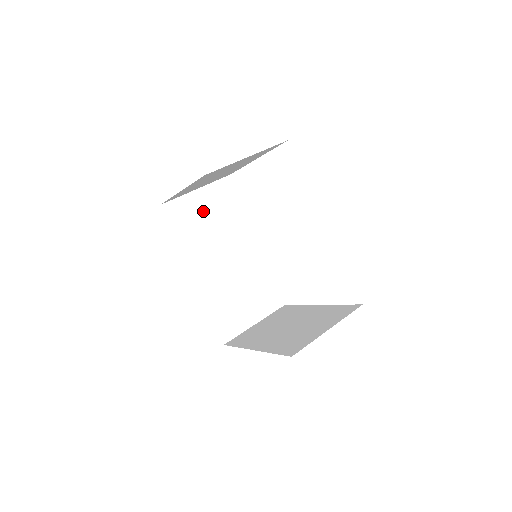
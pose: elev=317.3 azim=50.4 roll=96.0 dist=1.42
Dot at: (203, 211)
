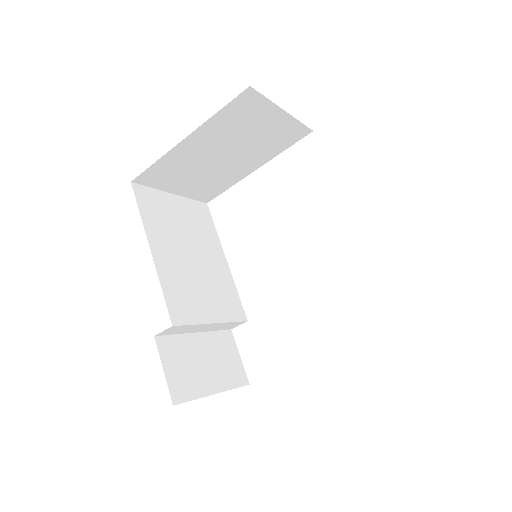
Dot at: (176, 217)
